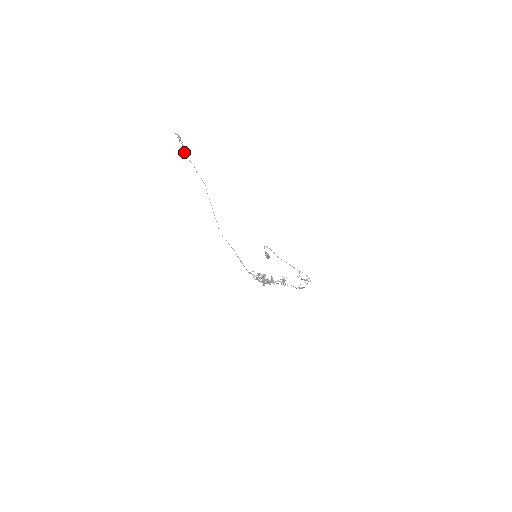
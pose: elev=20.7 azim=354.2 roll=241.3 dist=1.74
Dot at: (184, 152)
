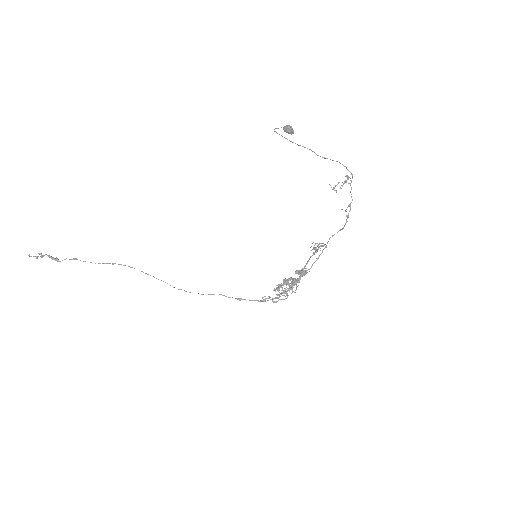
Dot at: (57, 259)
